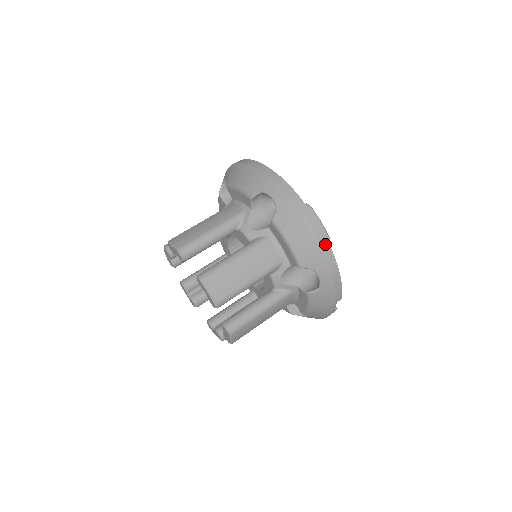
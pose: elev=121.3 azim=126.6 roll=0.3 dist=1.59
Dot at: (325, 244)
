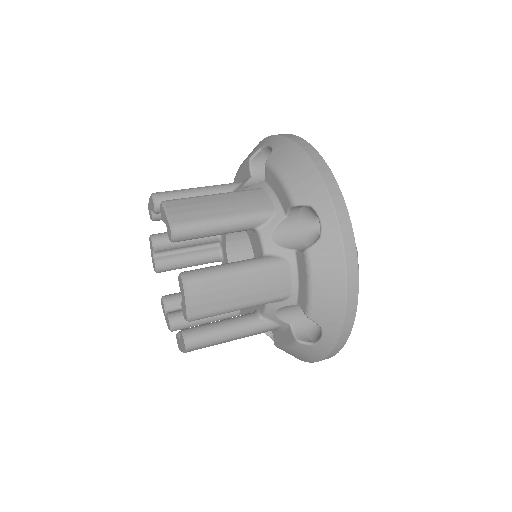
Dot at: (352, 309)
